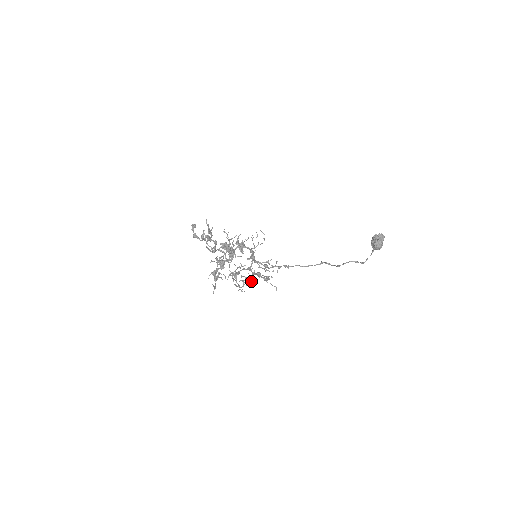
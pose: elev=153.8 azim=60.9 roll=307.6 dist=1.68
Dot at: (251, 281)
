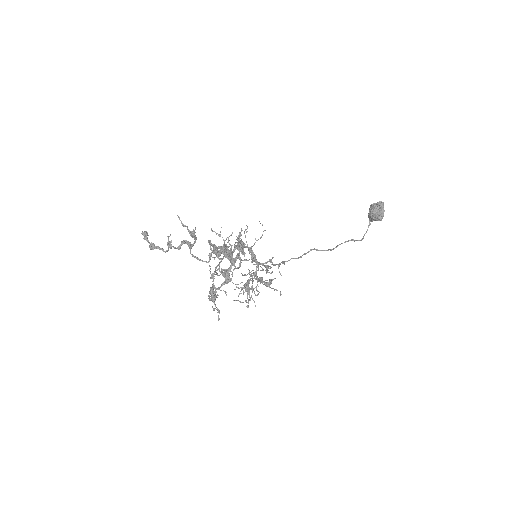
Dot at: occluded
